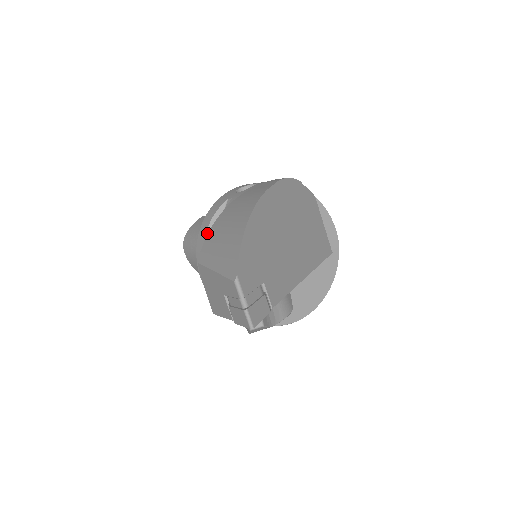
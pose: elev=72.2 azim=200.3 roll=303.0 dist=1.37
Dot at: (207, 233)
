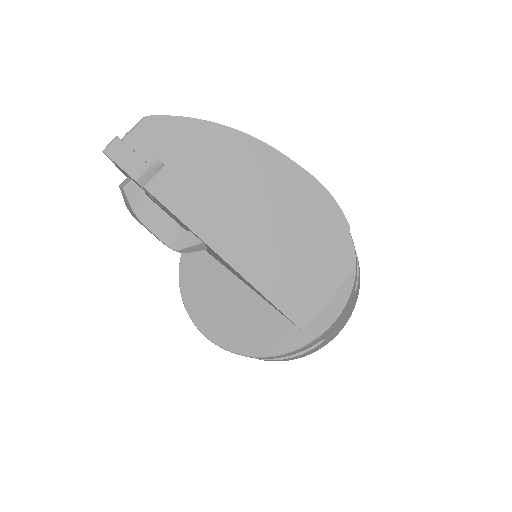
Dot at: occluded
